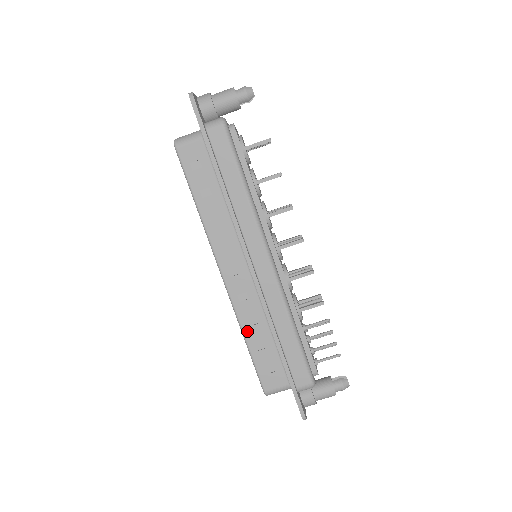
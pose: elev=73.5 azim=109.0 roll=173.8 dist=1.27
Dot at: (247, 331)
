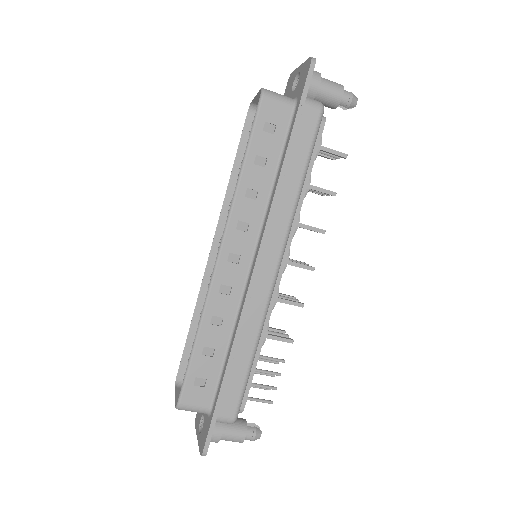
Dot at: (205, 328)
